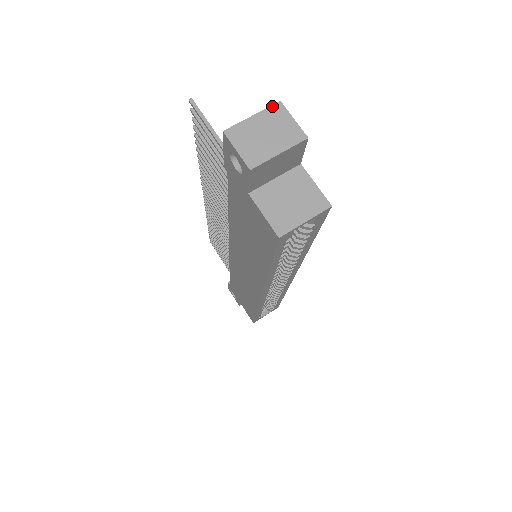
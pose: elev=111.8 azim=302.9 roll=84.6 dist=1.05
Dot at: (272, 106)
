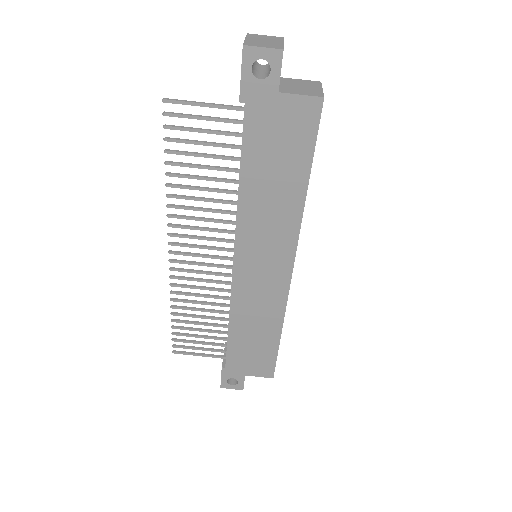
Dot at: (247, 35)
